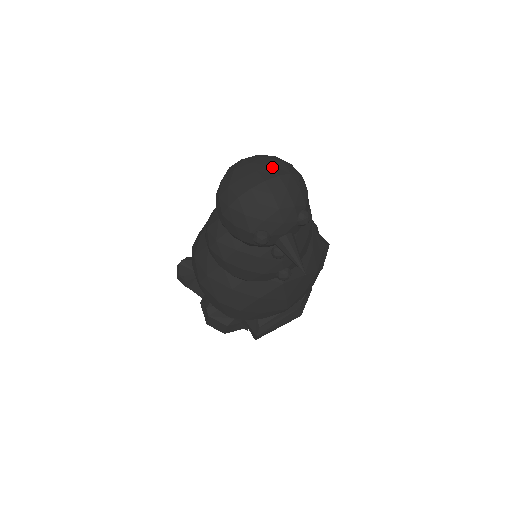
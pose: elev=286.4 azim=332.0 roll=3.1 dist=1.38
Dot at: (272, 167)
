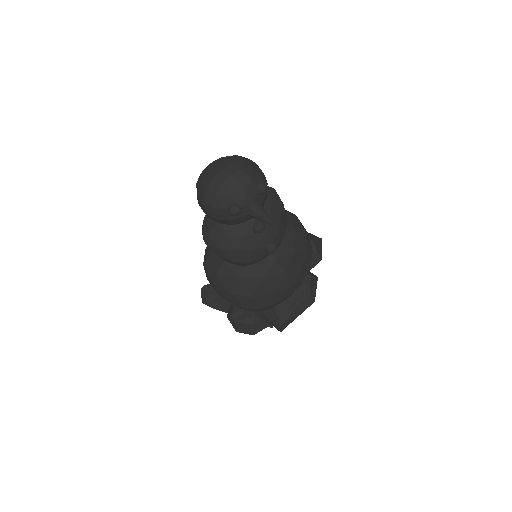
Dot at: (228, 159)
